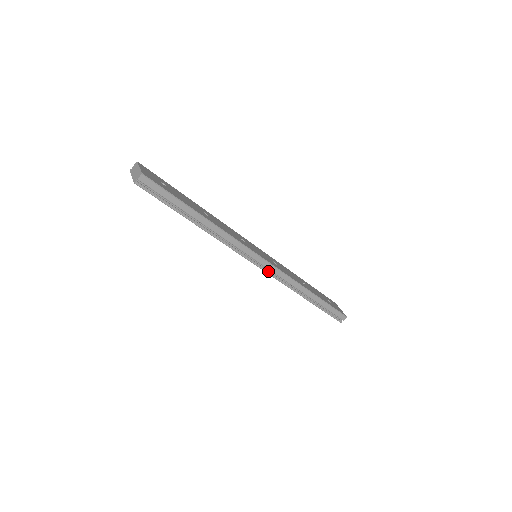
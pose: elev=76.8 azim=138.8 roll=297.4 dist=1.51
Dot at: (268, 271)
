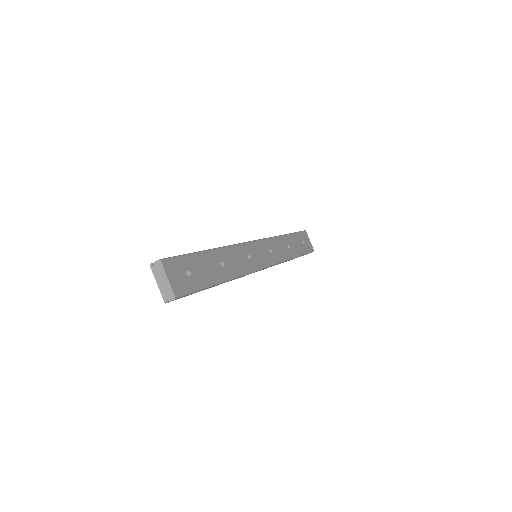
Dot at: occluded
